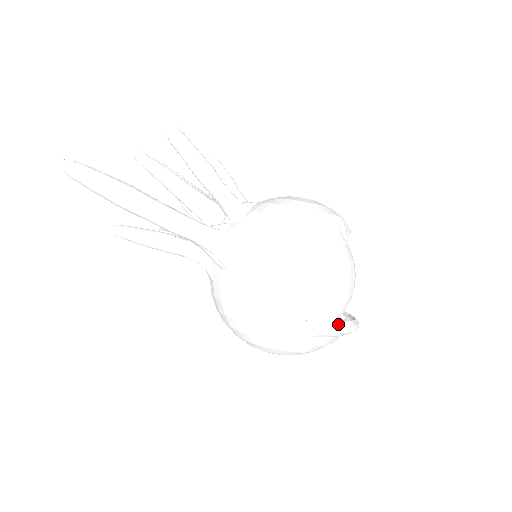
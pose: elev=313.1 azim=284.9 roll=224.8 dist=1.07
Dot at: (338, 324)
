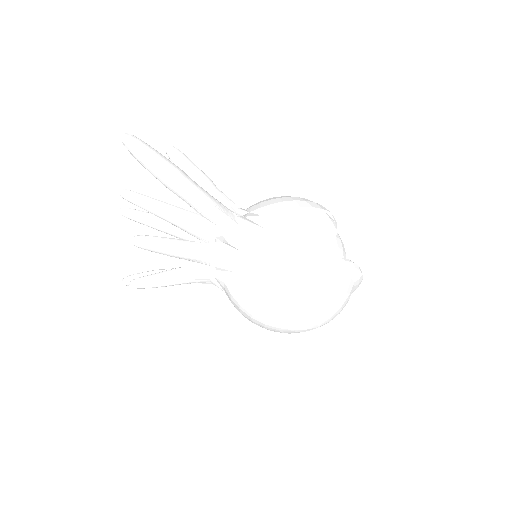
Dot at: (356, 265)
